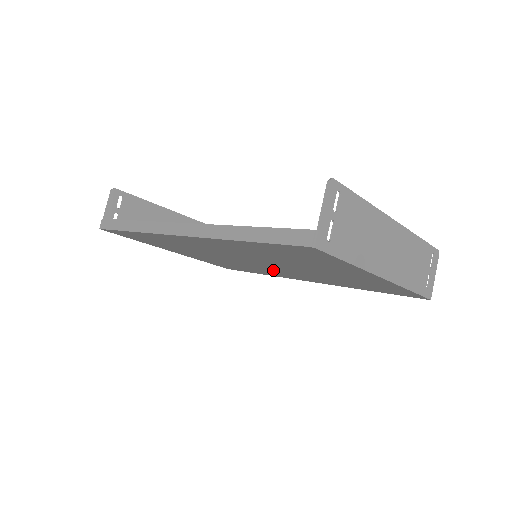
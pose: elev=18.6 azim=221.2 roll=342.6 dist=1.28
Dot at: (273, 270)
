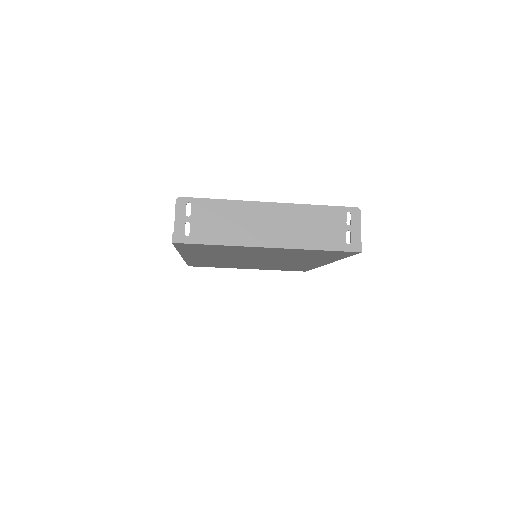
Dot at: (286, 263)
